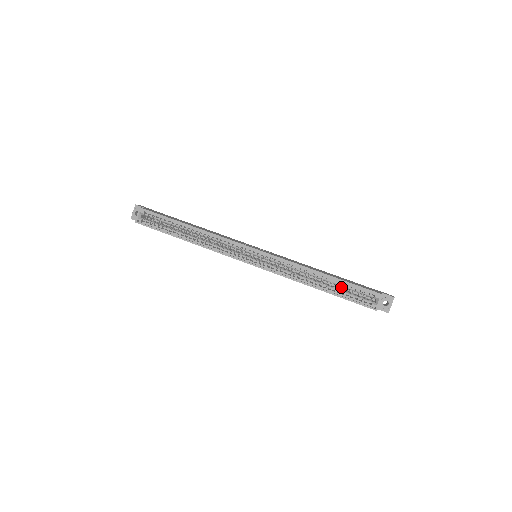
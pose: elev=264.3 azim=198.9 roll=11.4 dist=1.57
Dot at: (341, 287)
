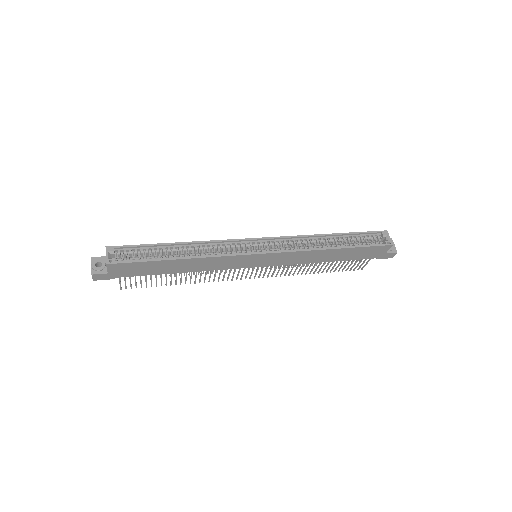
Dot at: occluded
